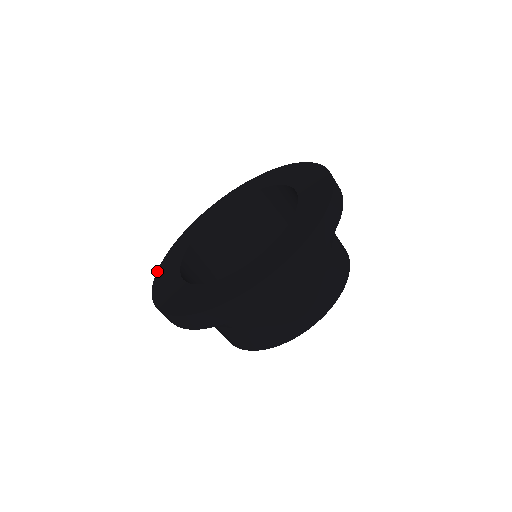
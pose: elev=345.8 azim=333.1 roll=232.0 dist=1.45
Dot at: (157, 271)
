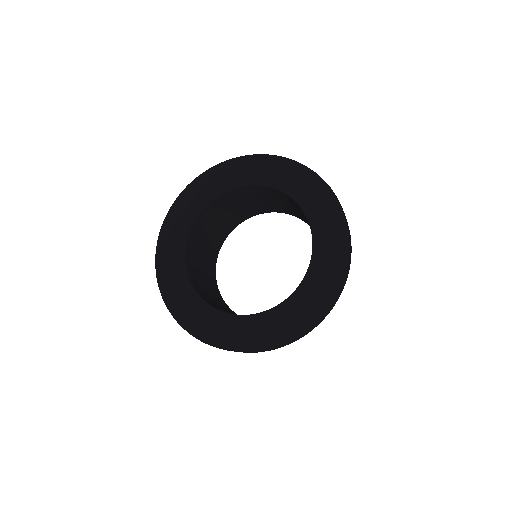
Dot at: (178, 322)
